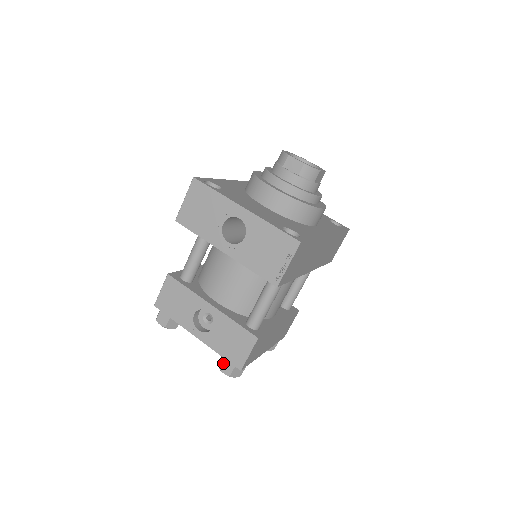
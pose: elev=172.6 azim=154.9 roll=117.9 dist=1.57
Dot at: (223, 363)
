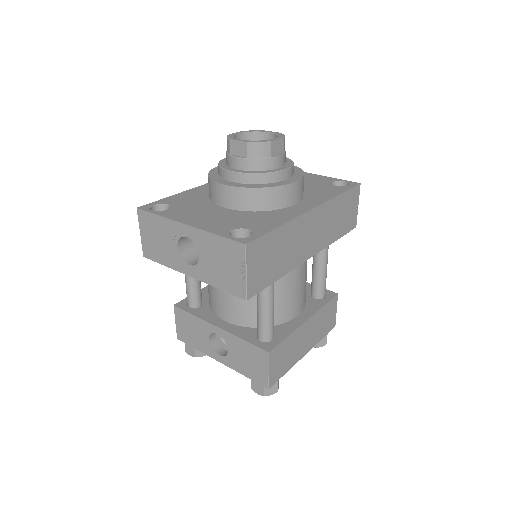
Dot at: (252, 383)
